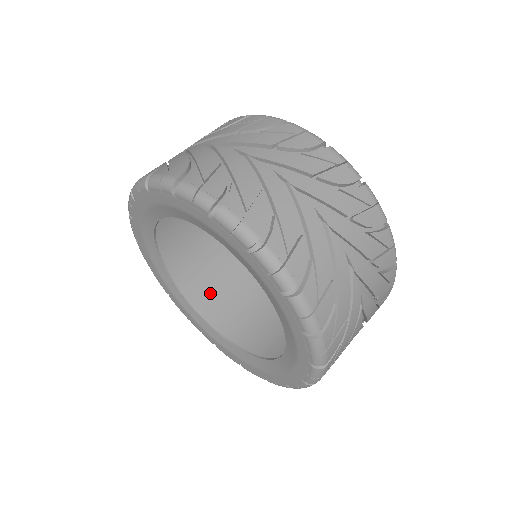
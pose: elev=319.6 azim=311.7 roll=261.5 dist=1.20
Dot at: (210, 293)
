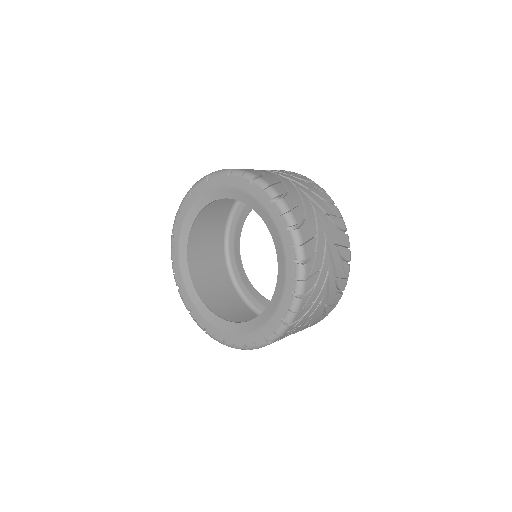
Dot at: (194, 227)
